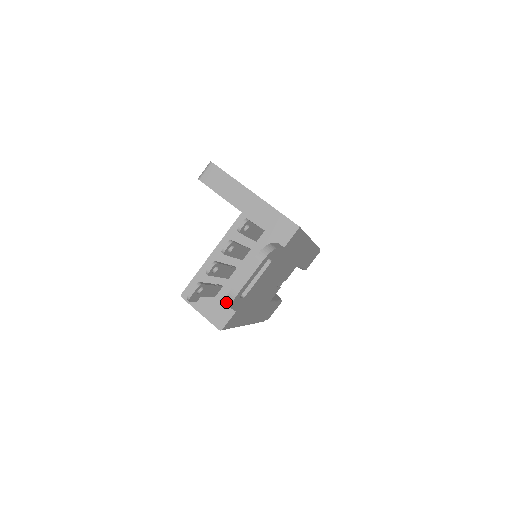
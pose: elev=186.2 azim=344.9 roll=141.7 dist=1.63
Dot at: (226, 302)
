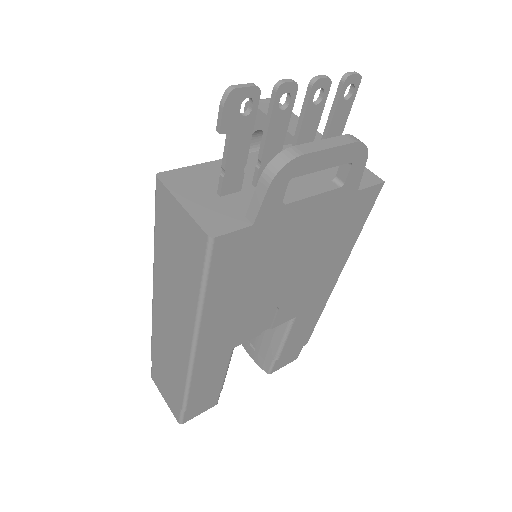
Dot at: (268, 167)
